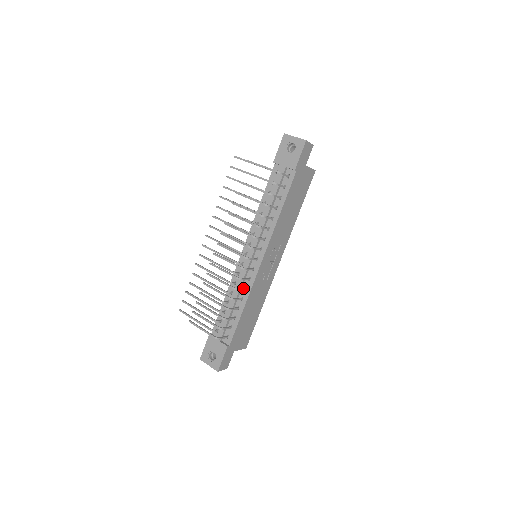
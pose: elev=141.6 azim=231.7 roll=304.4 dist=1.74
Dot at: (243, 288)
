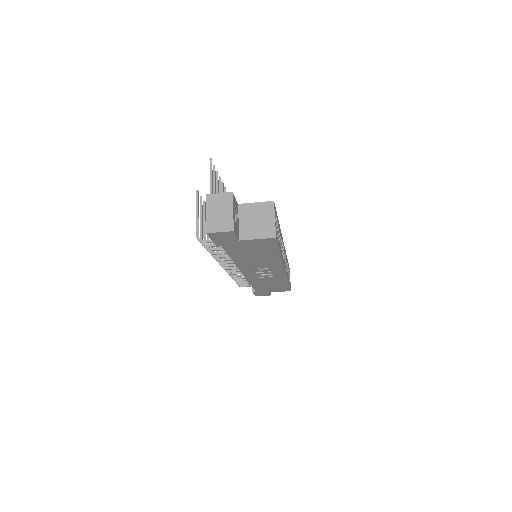
Dot at: (241, 275)
